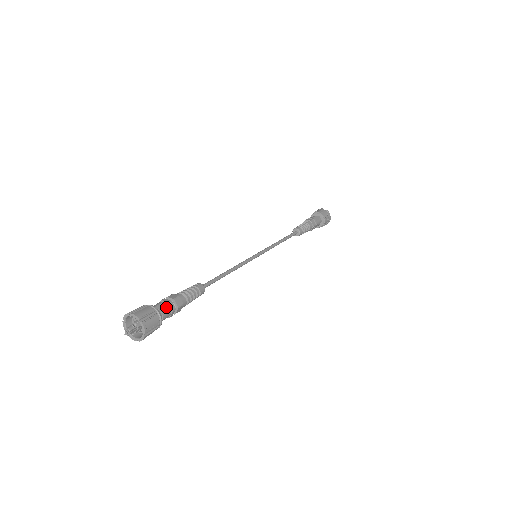
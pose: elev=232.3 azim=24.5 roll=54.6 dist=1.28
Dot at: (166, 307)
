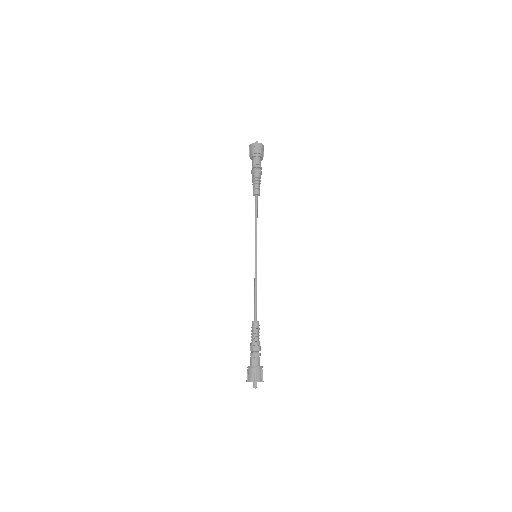
Dot at: (255, 358)
